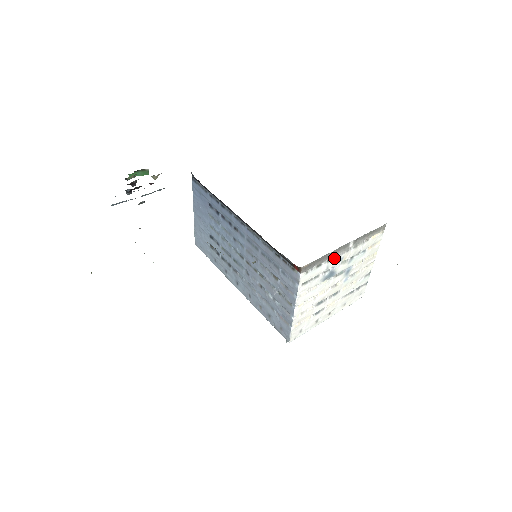
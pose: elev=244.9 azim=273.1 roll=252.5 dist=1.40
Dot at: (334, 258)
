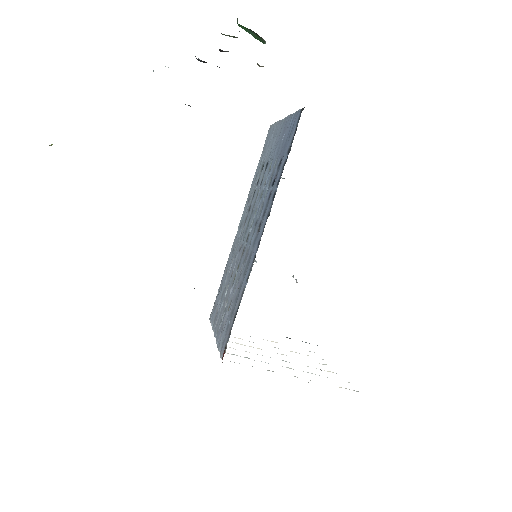
Dot at: occluded
